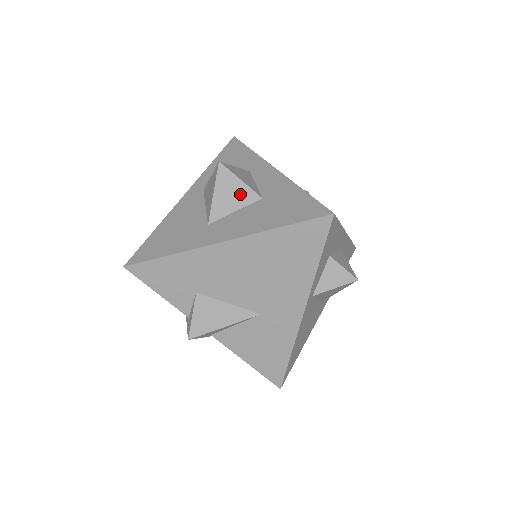
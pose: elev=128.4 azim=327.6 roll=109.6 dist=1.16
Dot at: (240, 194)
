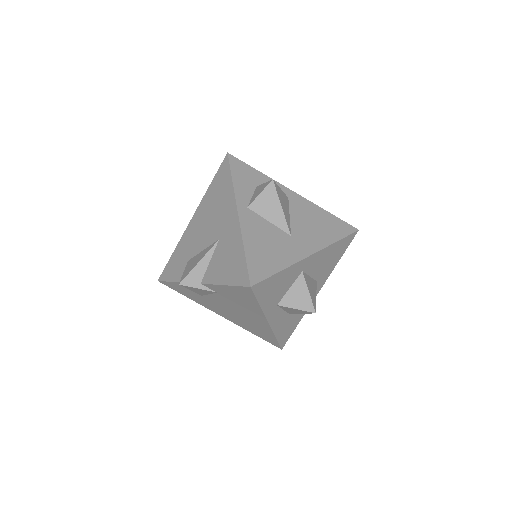
Dot at: occluded
